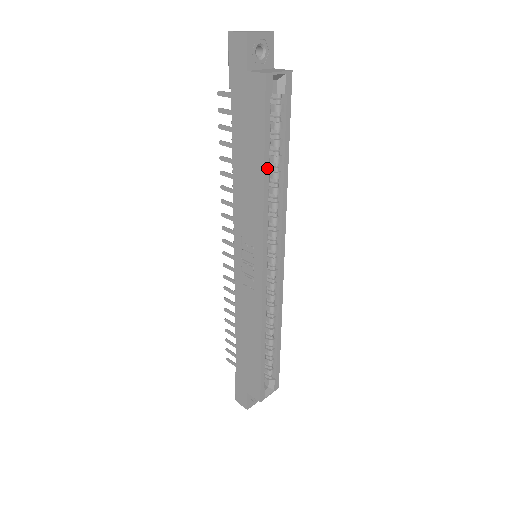
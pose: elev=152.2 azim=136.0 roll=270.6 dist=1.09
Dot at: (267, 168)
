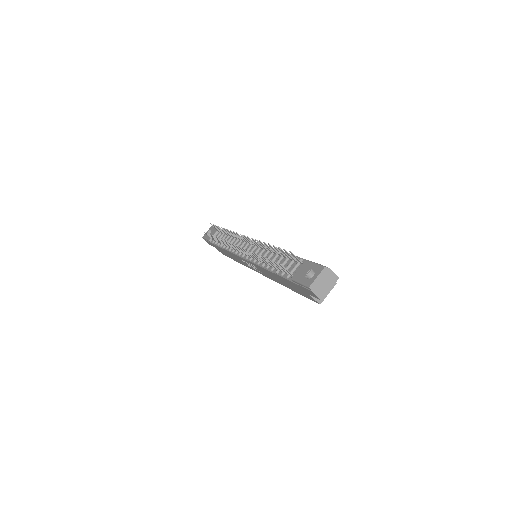
Dot at: occluded
